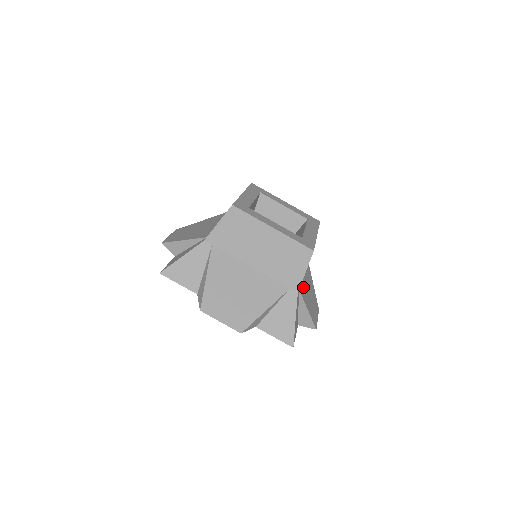
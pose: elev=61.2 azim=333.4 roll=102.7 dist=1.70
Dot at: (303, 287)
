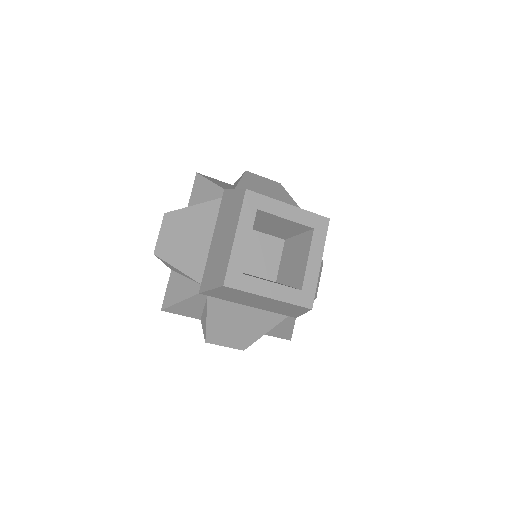
Dot at: occluded
